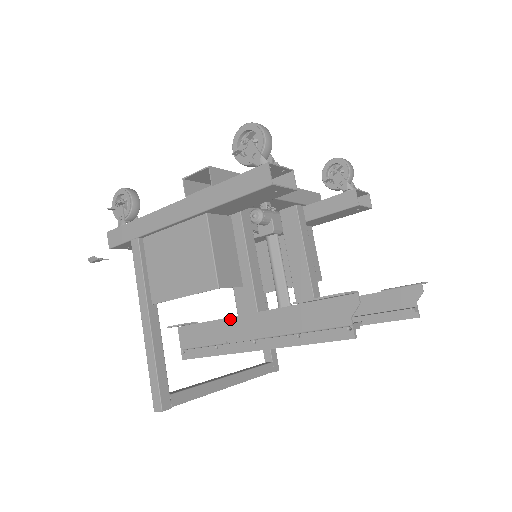
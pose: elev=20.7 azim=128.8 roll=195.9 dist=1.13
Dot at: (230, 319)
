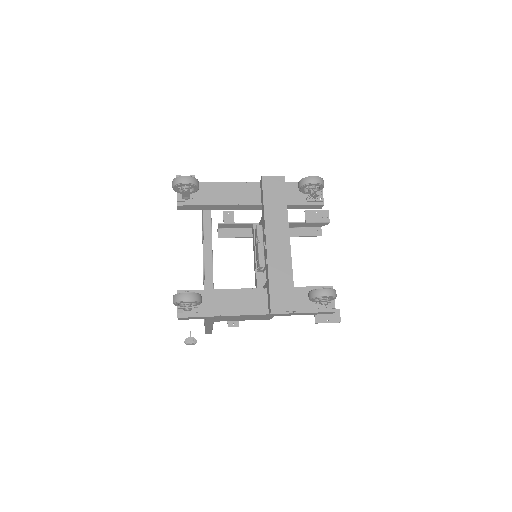
Dot at: occluded
